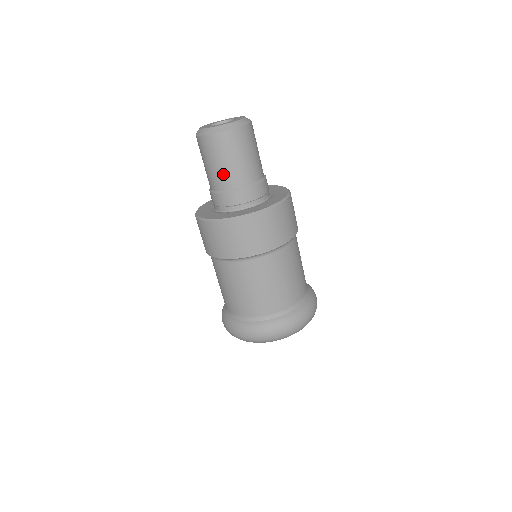
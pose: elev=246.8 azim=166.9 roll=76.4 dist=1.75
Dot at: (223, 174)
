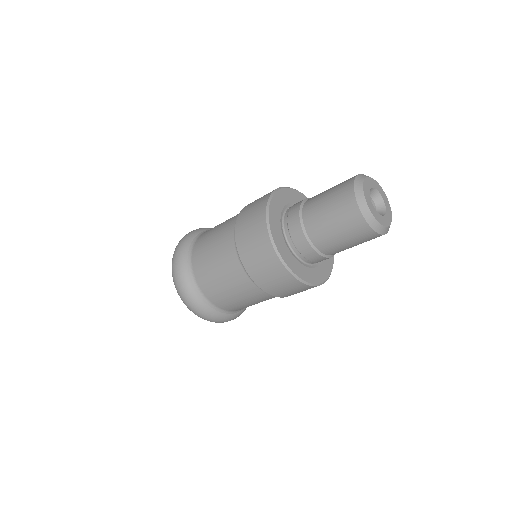
Dot at: (332, 243)
